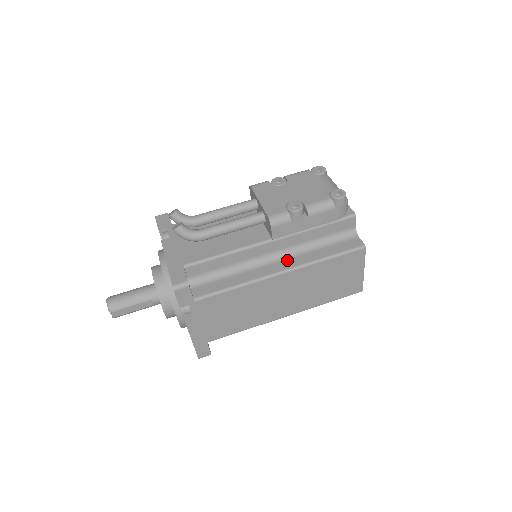
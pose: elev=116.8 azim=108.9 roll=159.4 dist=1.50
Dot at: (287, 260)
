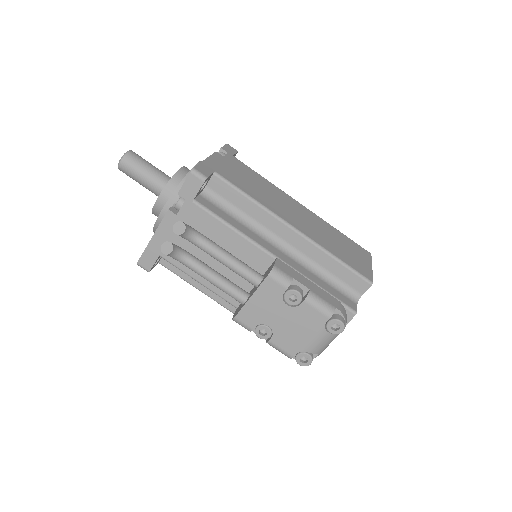
Dot at: occluded
